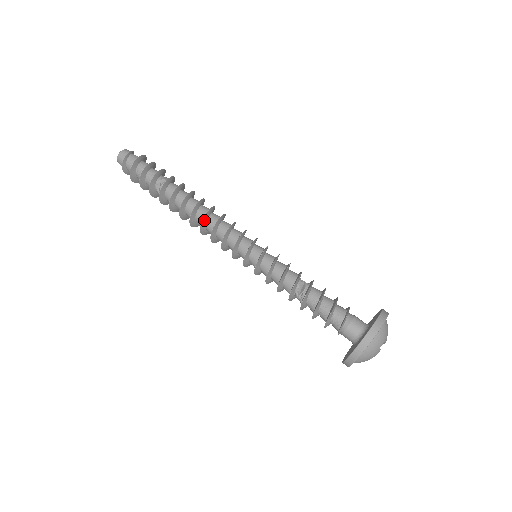
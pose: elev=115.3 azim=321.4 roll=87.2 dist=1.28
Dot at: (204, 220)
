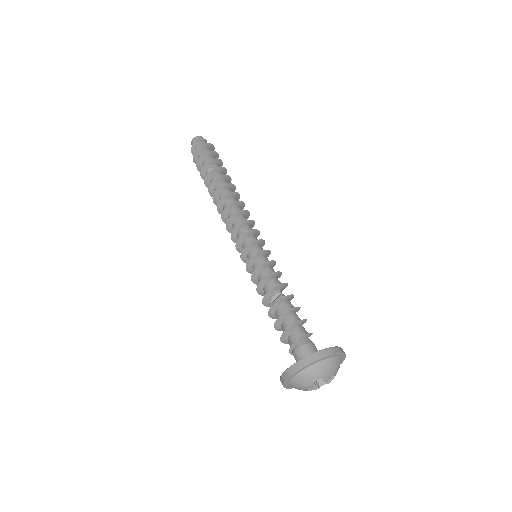
Dot at: (226, 211)
